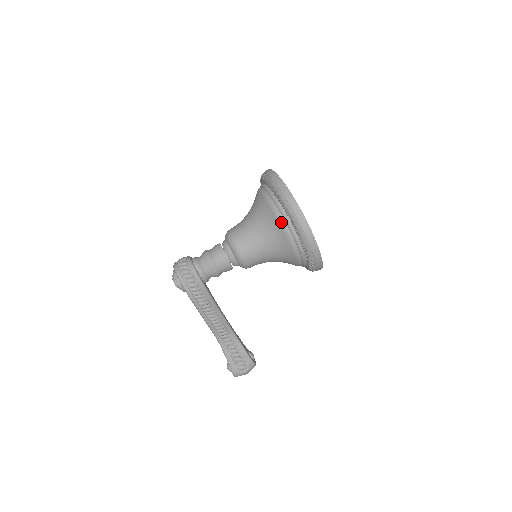
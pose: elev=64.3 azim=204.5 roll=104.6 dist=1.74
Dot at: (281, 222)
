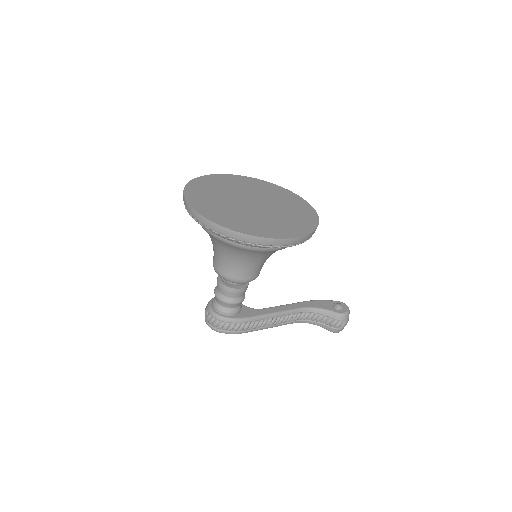
Dot at: (235, 246)
